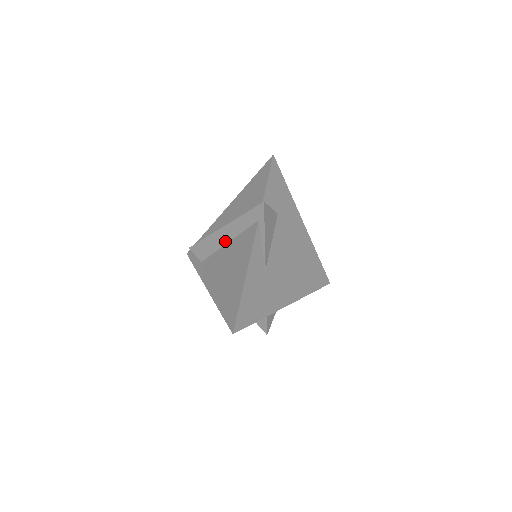
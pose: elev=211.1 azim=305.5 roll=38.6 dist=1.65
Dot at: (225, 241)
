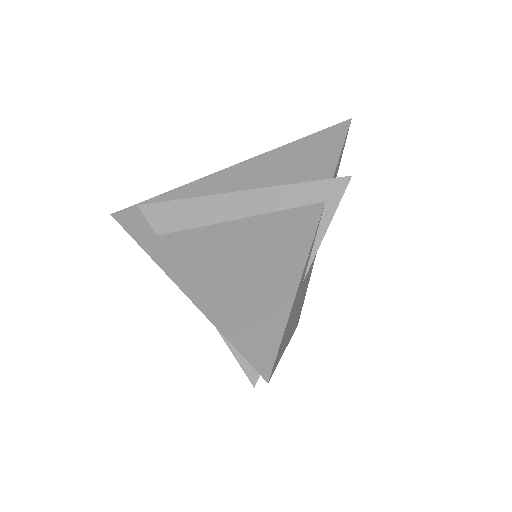
Dot at: (233, 215)
